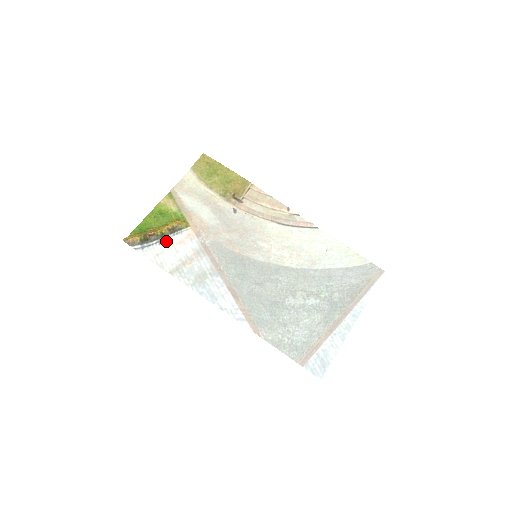
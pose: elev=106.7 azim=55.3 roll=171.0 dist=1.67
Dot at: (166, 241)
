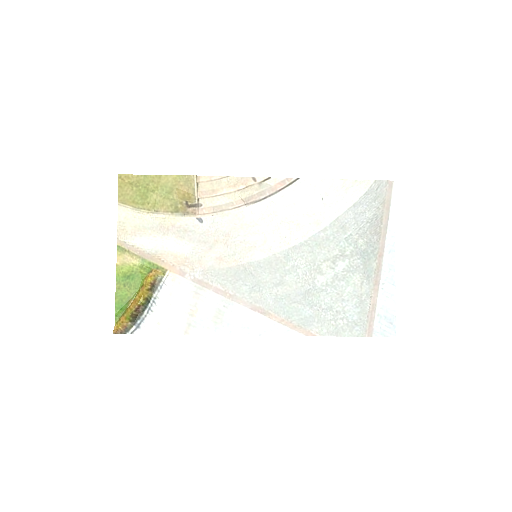
Dot at: (156, 303)
